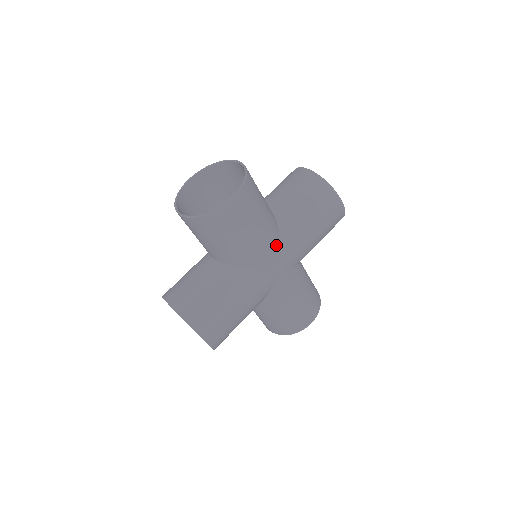
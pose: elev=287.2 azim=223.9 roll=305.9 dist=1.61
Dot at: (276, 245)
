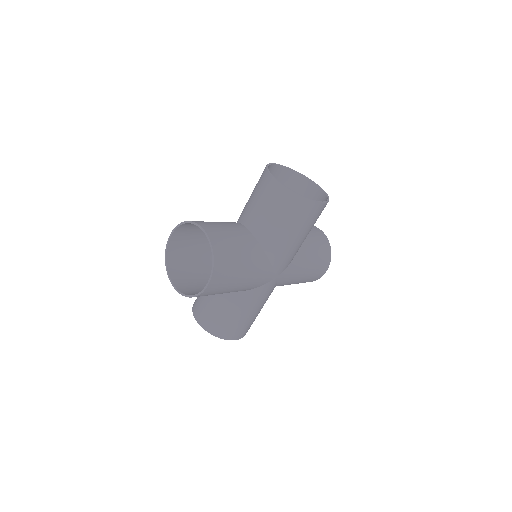
Dot at: (266, 268)
